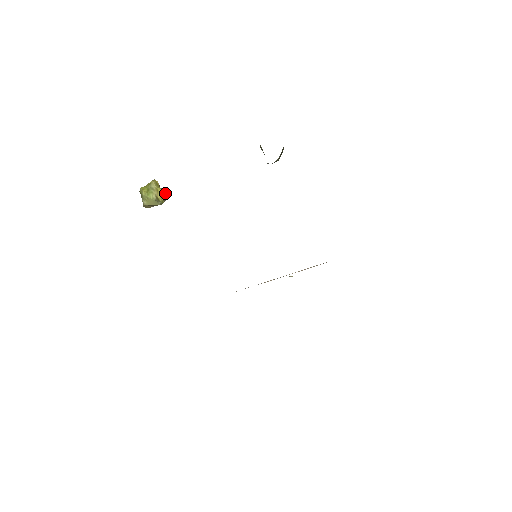
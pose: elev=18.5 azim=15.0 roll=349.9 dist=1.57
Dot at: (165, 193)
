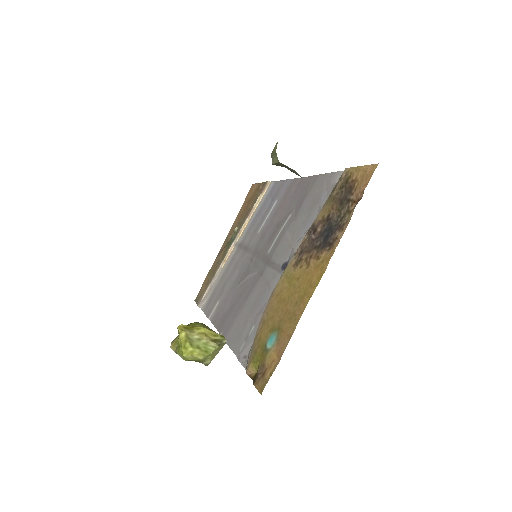
Dot at: (202, 324)
